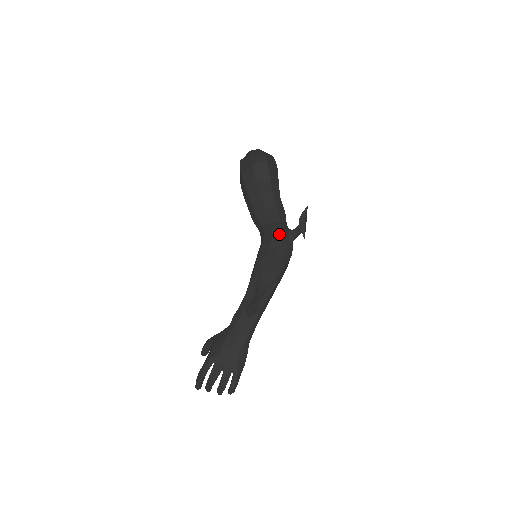
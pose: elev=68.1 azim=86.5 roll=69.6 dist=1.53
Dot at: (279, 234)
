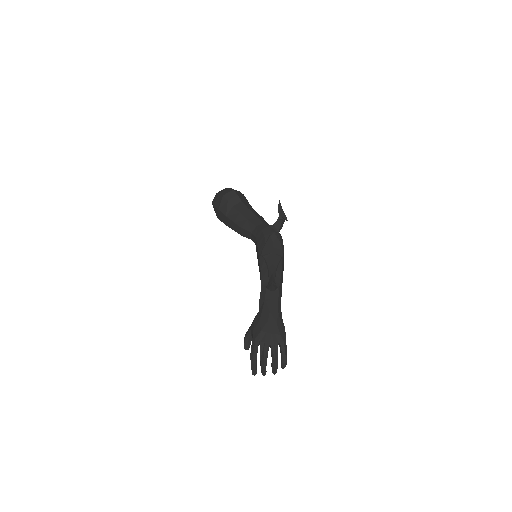
Dot at: (267, 229)
